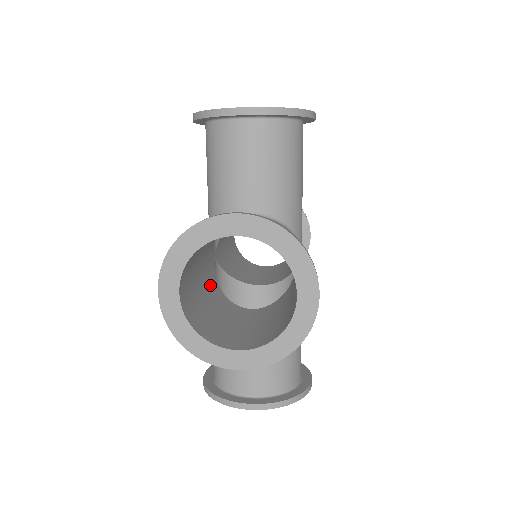
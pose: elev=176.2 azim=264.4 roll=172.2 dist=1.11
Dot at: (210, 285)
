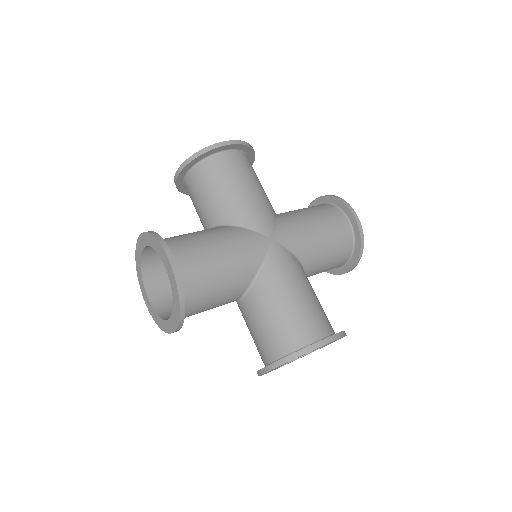
Dot at: occluded
